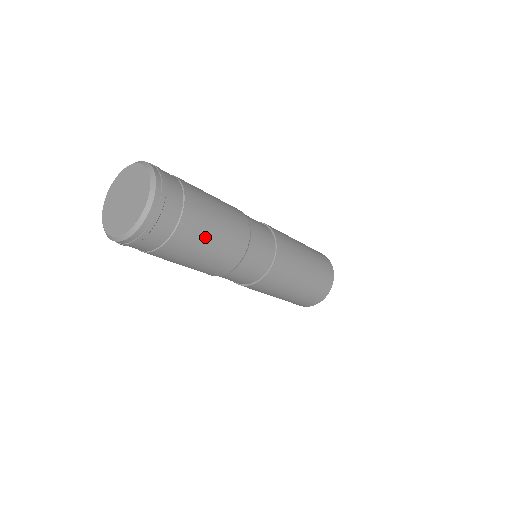
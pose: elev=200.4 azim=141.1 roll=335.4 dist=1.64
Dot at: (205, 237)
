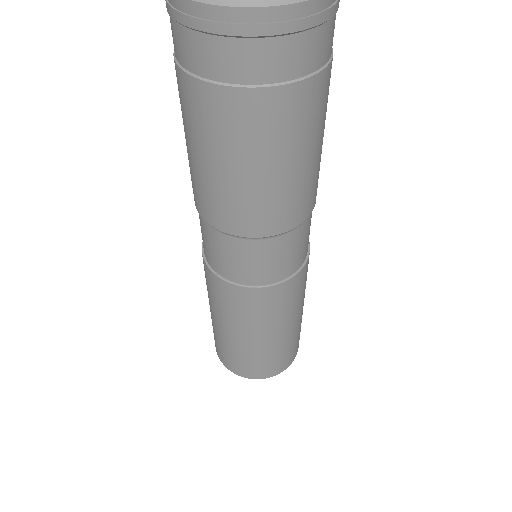
Dot at: occluded
